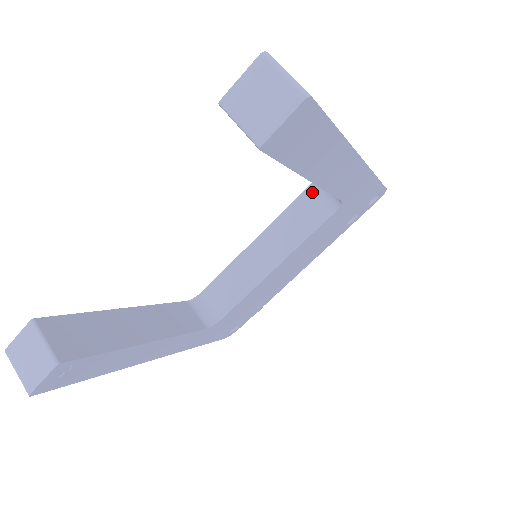
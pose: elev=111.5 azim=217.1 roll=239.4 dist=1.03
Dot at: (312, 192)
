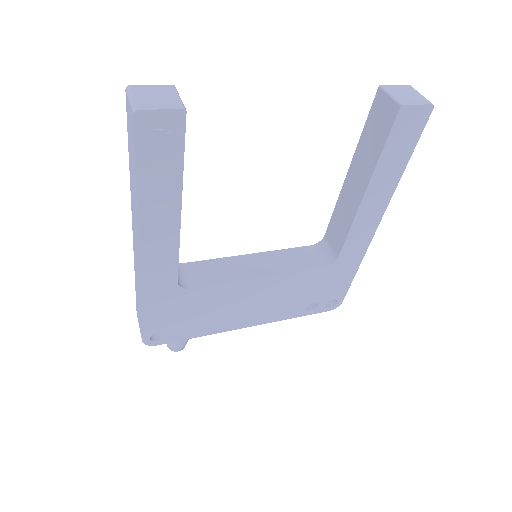
Dot at: (313, 249)
